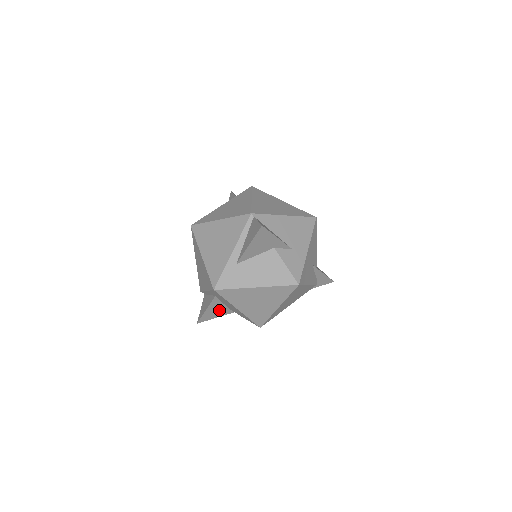
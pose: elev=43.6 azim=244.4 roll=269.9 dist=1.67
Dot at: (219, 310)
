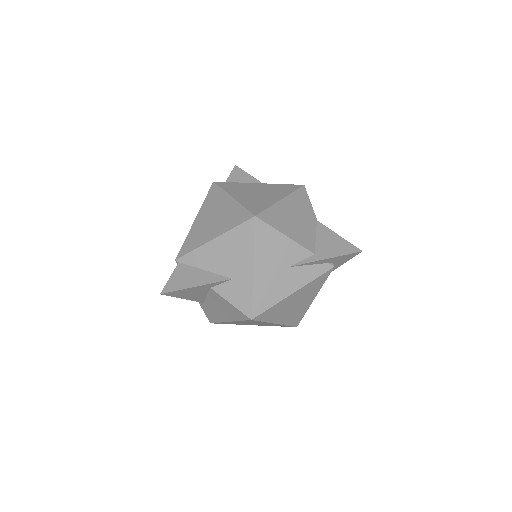
Dot at: occluded
